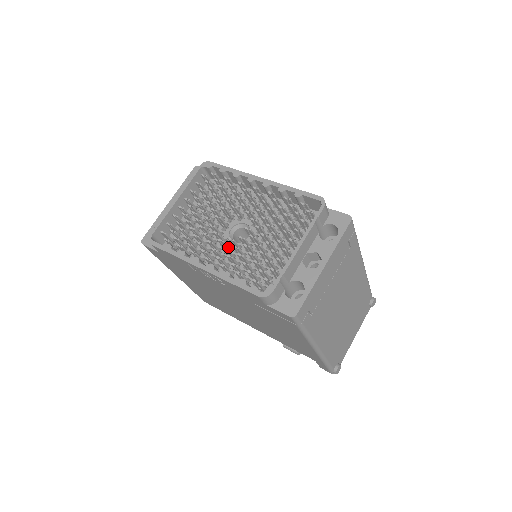
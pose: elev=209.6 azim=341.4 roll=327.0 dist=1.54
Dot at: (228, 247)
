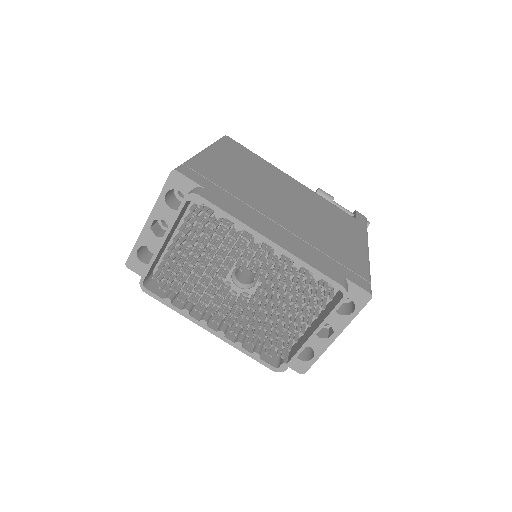
Dot at: (234, 301)
